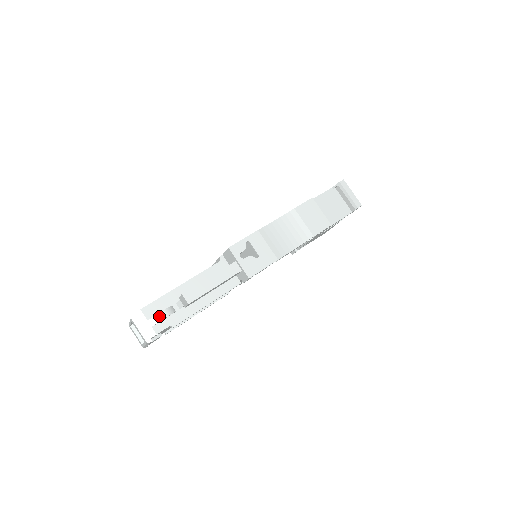
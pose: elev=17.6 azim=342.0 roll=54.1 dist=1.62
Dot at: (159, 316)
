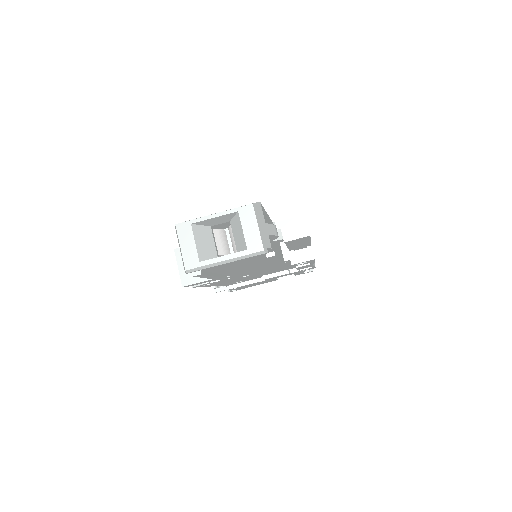
Dot at: (274, 228)
